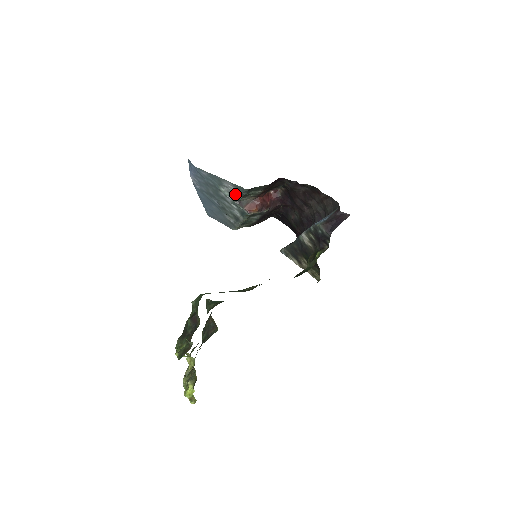
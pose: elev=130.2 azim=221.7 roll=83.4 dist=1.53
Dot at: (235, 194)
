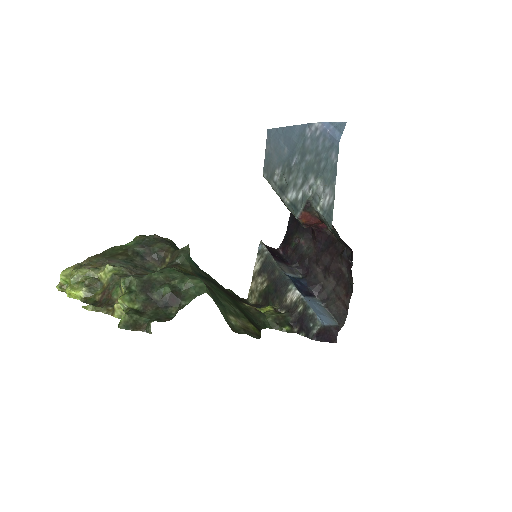
Dot at: (318, 201)
